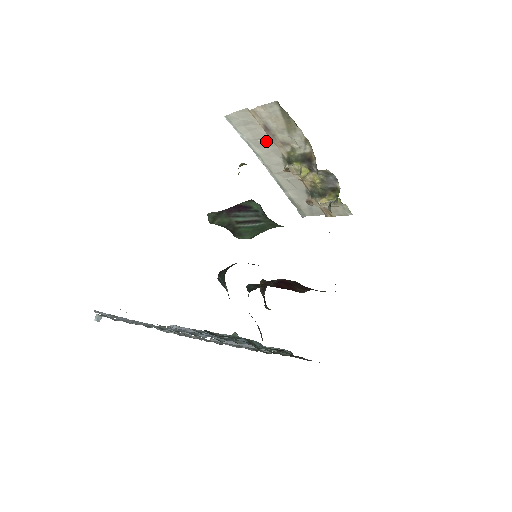
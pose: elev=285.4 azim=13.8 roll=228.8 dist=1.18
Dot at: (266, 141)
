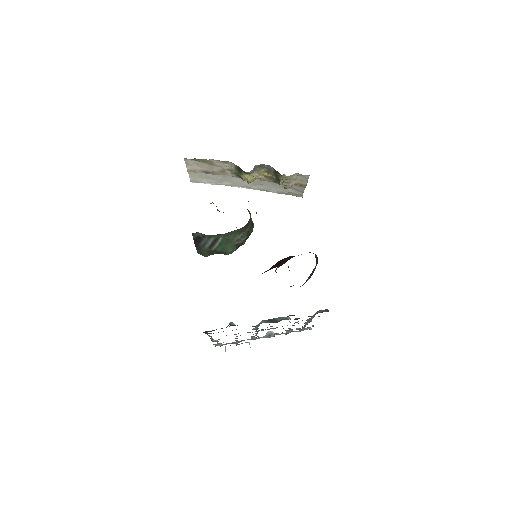
Dot at: (220, 176)
